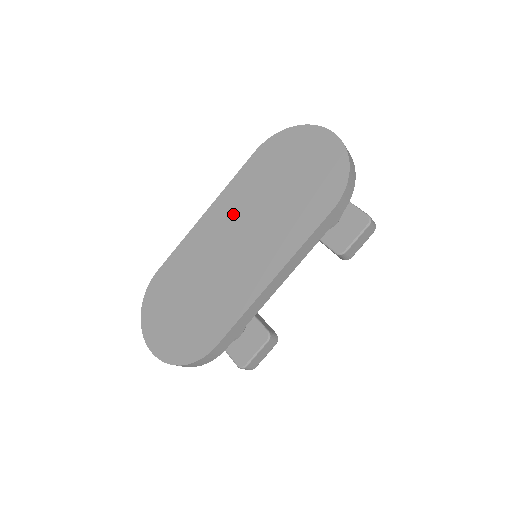
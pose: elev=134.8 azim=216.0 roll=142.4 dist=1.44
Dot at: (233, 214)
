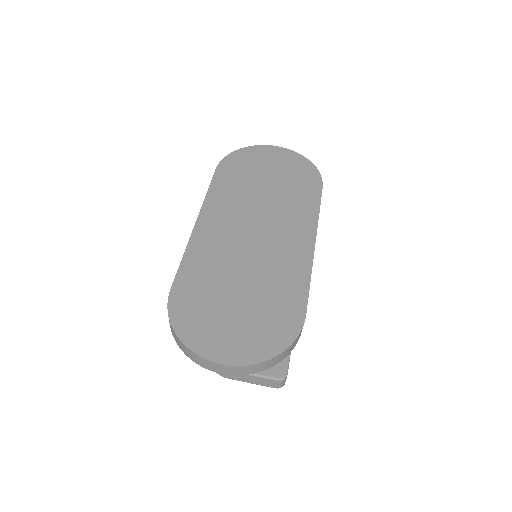
Dot at: (232, 214)
